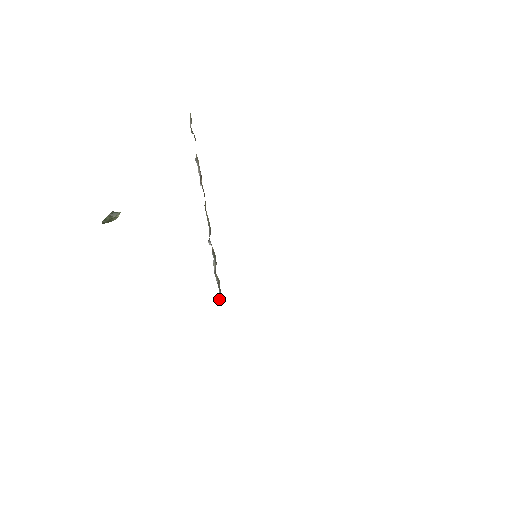
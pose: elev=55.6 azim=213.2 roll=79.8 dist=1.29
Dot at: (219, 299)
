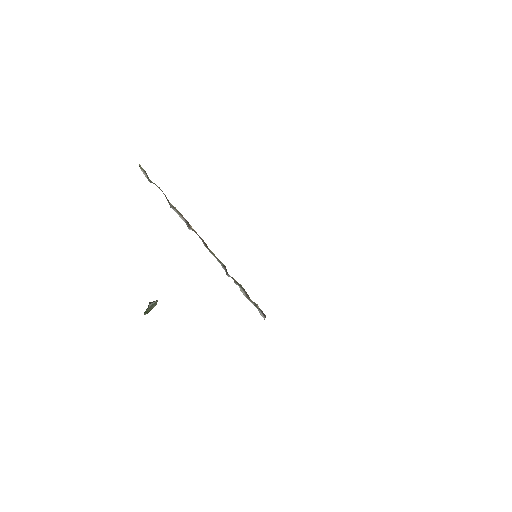
Dot at: (262, 316)
